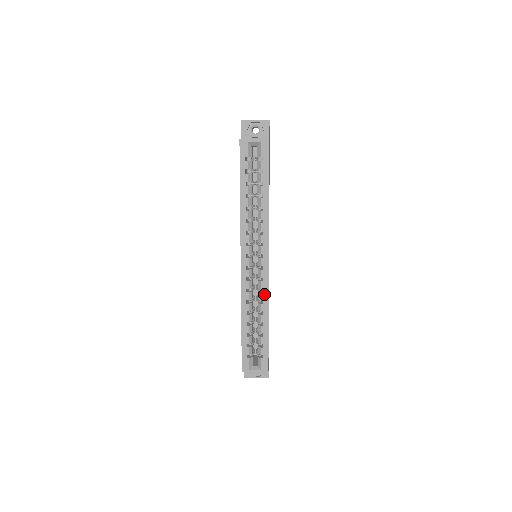
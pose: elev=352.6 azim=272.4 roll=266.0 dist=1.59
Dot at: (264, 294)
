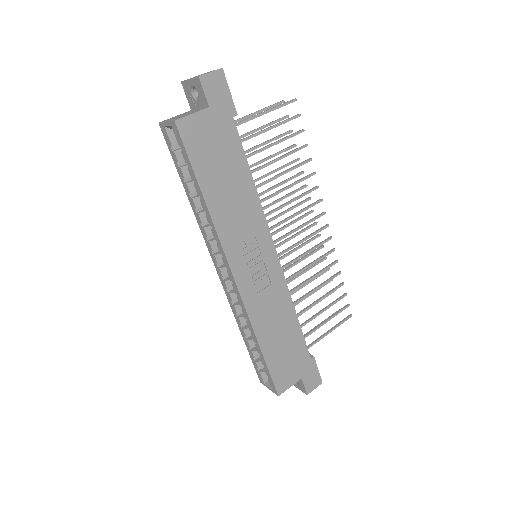
Dot at: (244, 313)
